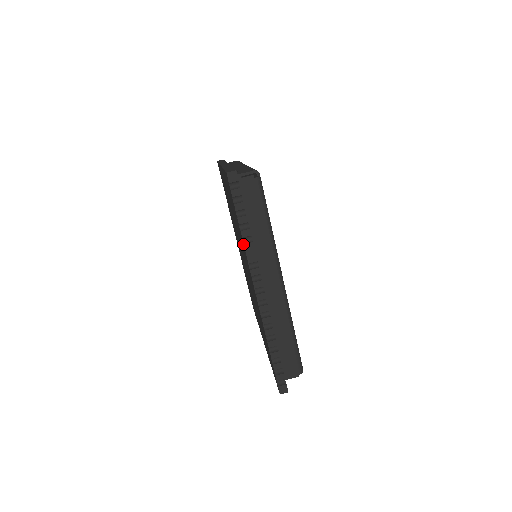
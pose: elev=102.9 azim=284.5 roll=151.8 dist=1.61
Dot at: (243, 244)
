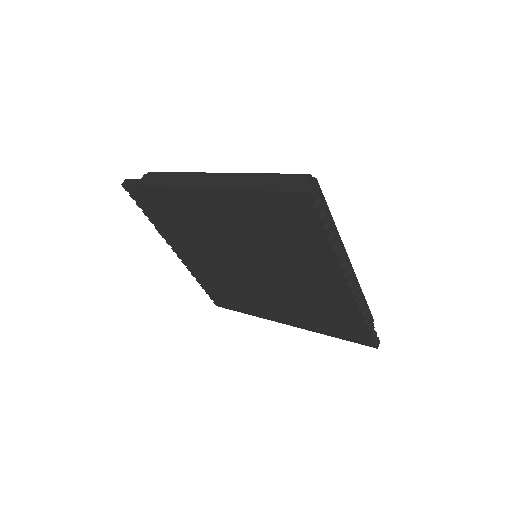
Dot at: (330, 251)
